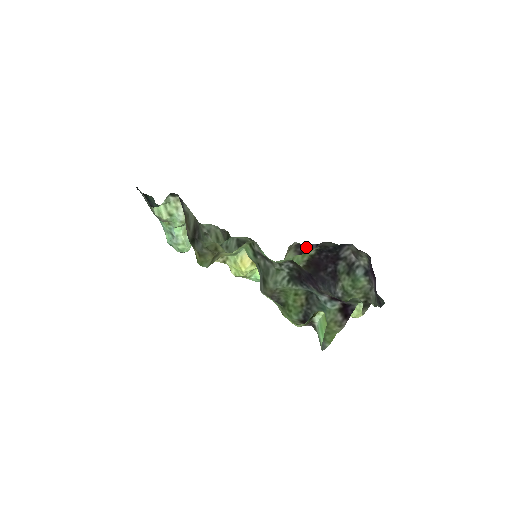
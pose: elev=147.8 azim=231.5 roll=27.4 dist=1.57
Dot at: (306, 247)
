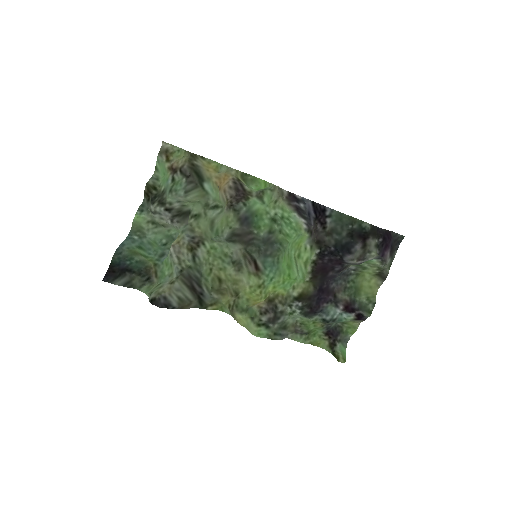
Dot at: (301, 207)
